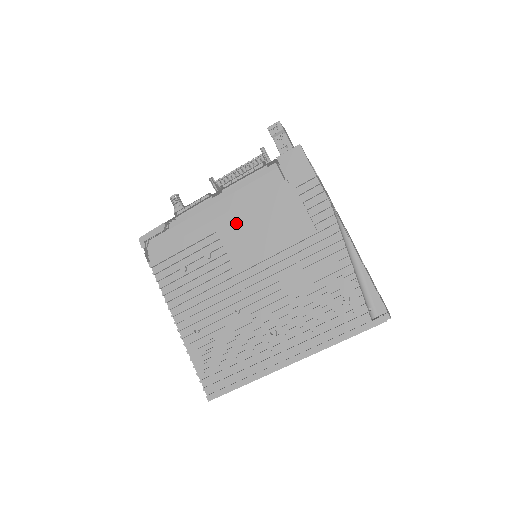
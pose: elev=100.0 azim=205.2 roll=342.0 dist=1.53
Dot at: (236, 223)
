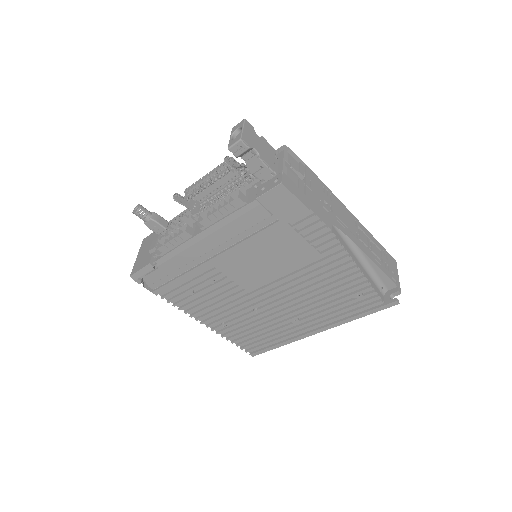
Dot at: (230, 257)
